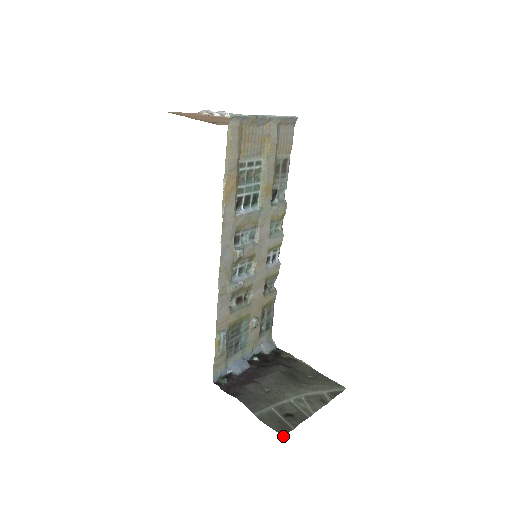
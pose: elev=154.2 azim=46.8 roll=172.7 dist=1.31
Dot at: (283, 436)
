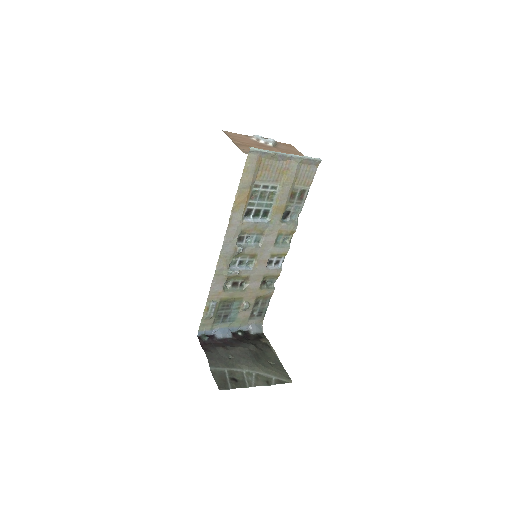
Dot at: occluded
